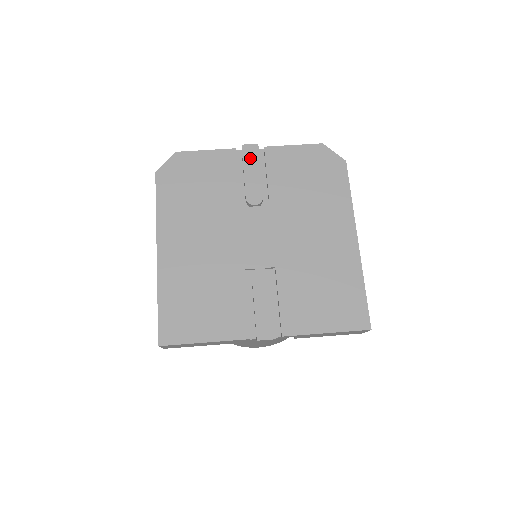
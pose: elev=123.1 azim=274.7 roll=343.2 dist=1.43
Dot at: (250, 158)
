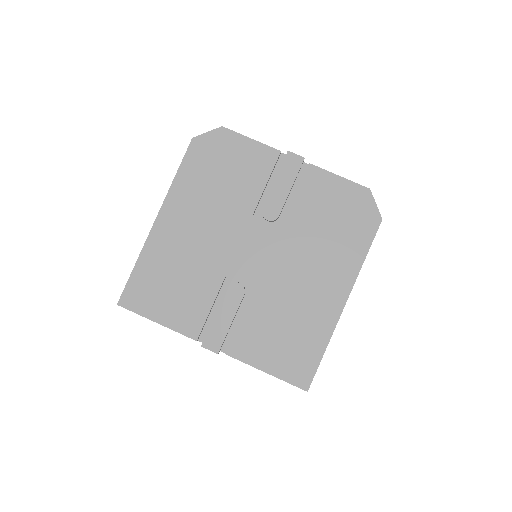
Dot at: (289, 169)
